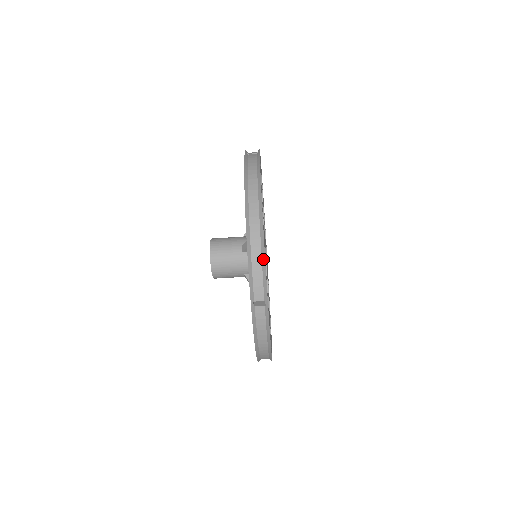
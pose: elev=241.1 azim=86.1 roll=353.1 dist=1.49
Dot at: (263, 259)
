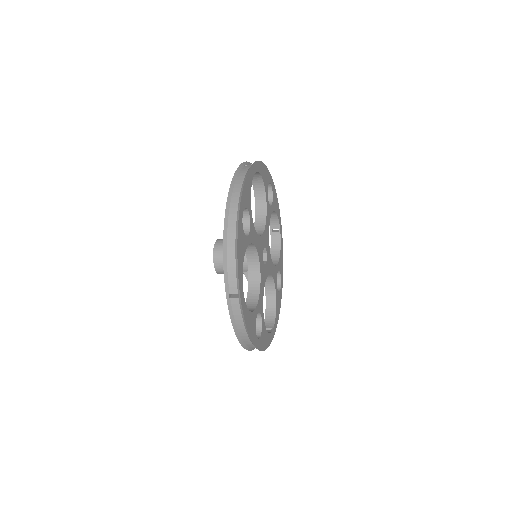
Dot at: occluded
